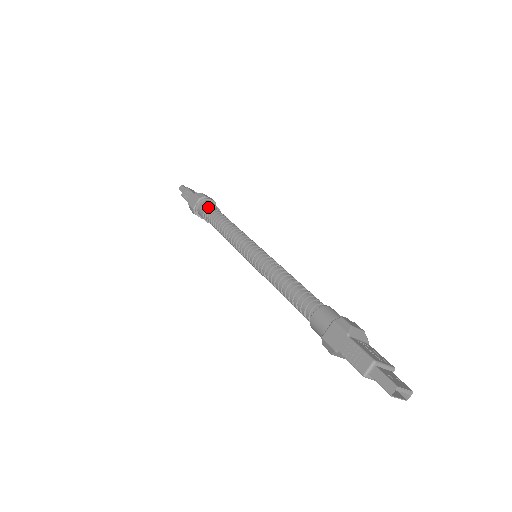
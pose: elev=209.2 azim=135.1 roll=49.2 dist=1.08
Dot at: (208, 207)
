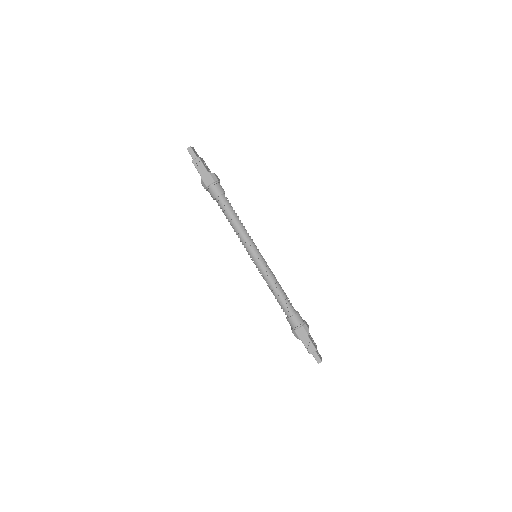
Dot at: (221, 194)
